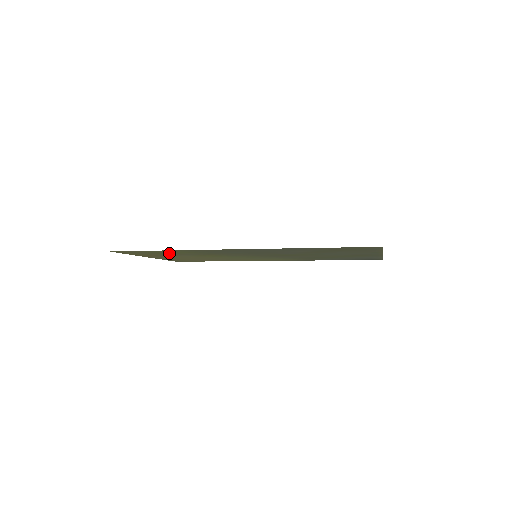
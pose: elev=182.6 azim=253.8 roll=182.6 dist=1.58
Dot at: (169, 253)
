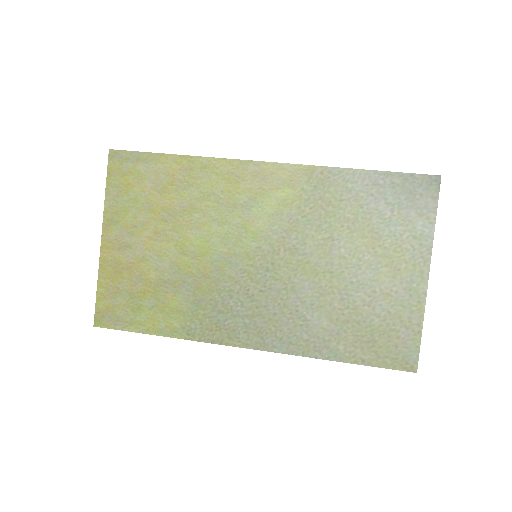
Dot at: (153, 297)
